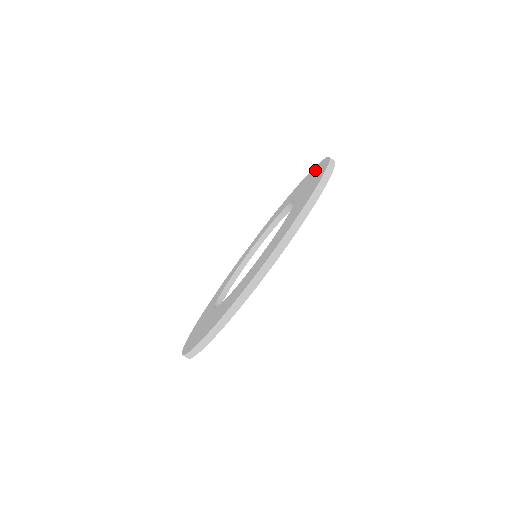
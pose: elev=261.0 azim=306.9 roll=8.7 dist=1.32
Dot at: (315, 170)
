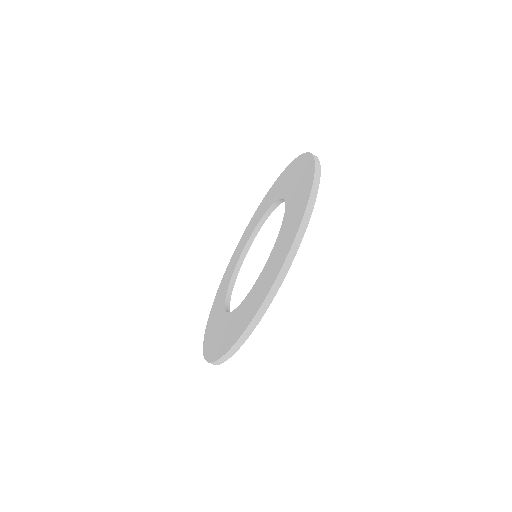
Dot at: (303, 197)
